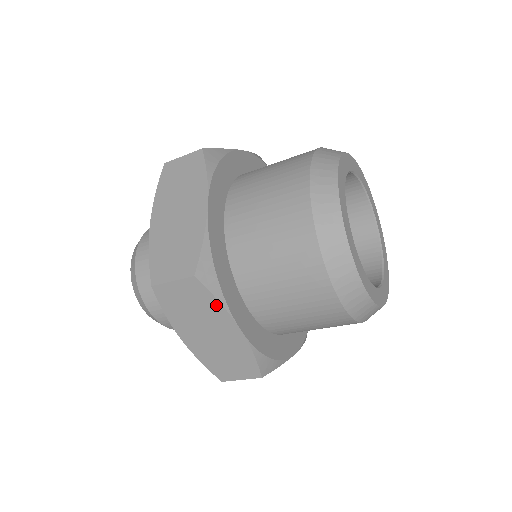
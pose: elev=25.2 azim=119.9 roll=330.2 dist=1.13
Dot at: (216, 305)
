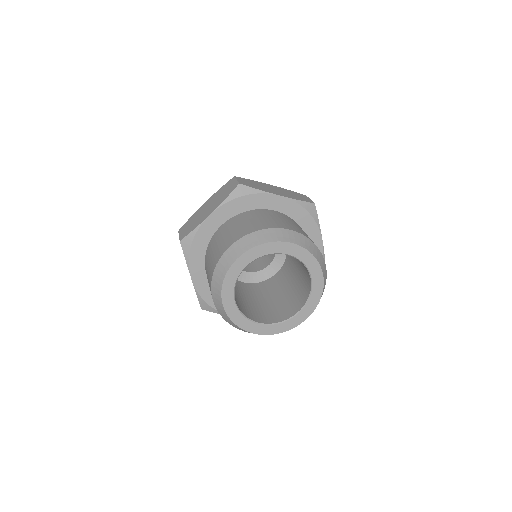
Dot at: occluded
